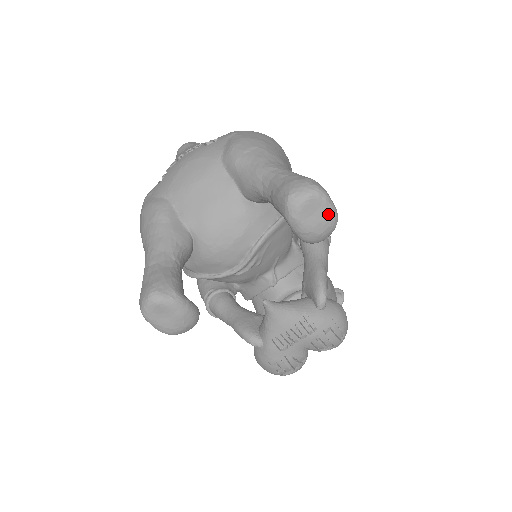
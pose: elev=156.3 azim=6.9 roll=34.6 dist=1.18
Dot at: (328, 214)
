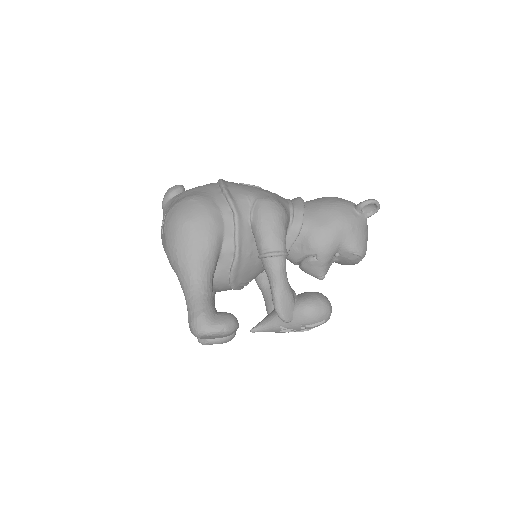
Dot at: (218, 336)
